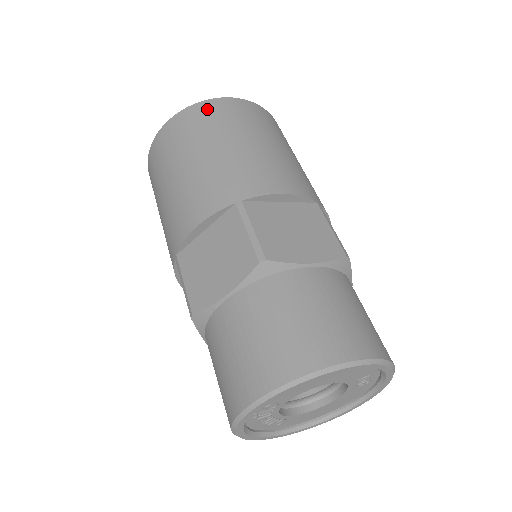
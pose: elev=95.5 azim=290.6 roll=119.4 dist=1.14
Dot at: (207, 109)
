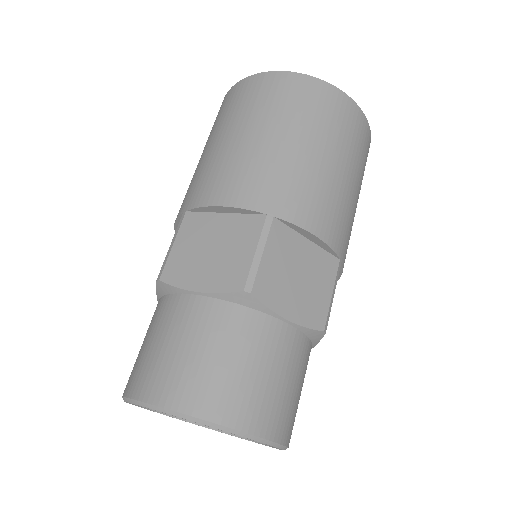
Dot at: (315, 91)
